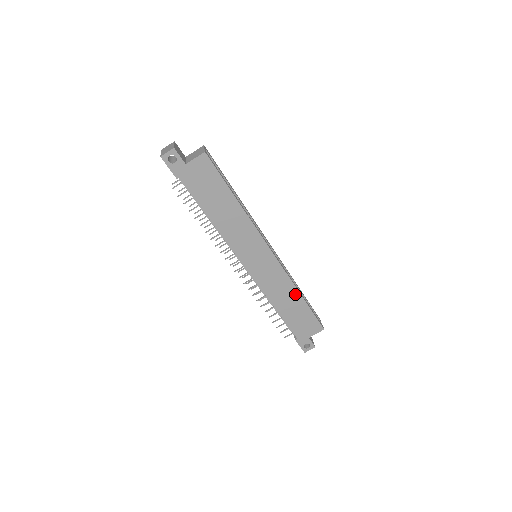
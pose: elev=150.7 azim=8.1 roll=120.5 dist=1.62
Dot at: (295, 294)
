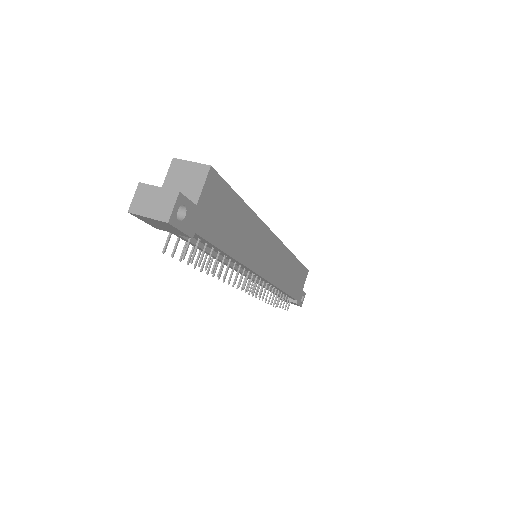
Dot at: (293, 261)
